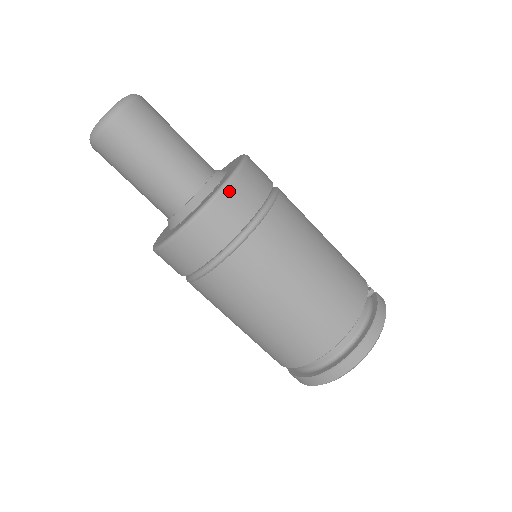
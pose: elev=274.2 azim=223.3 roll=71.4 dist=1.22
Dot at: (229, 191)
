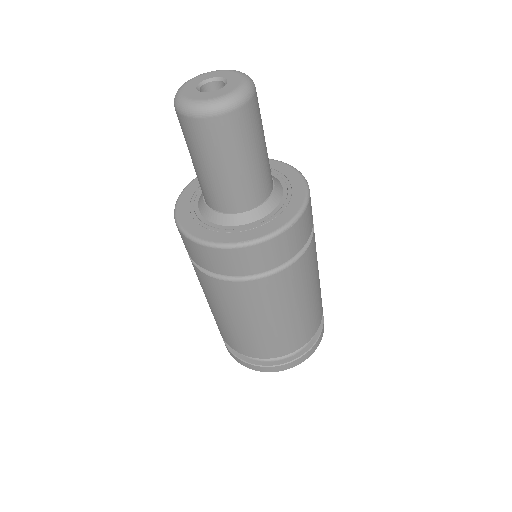
Dot at: (292, 230)
